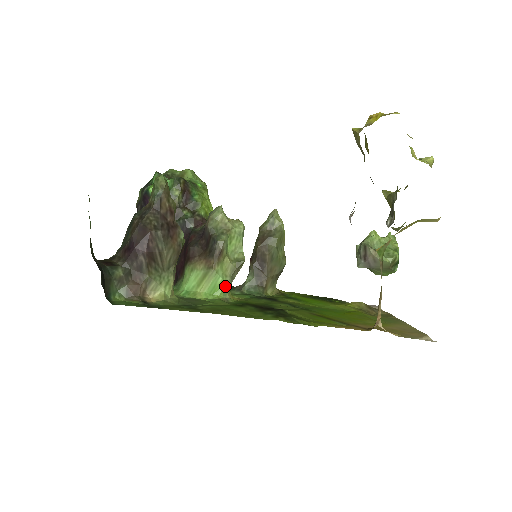
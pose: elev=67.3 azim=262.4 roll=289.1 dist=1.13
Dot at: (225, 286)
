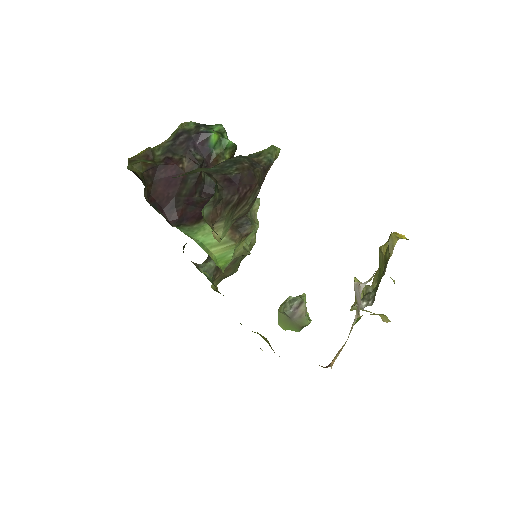
Dot at: (229, 262)
